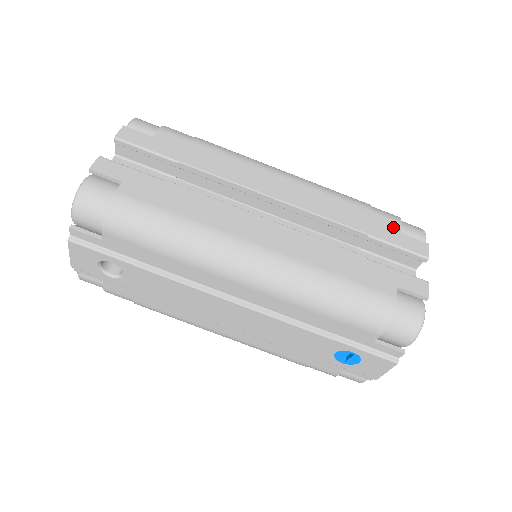
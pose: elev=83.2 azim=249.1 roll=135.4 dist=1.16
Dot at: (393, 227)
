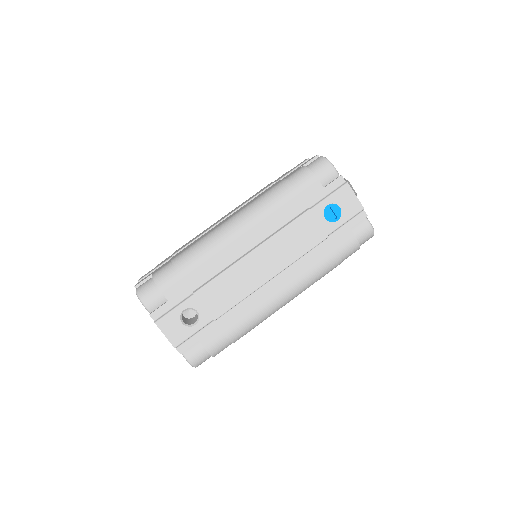
Dot at: occluded
